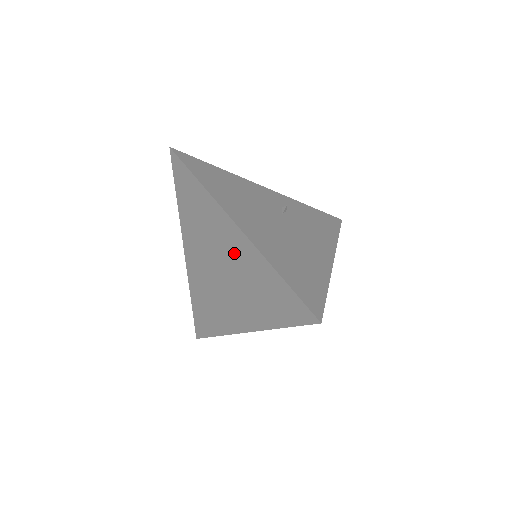
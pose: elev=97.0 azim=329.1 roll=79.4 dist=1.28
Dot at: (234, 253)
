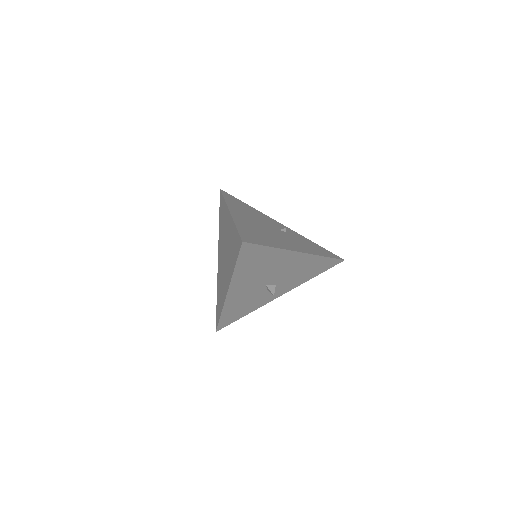
Dot at: (228, 233)
